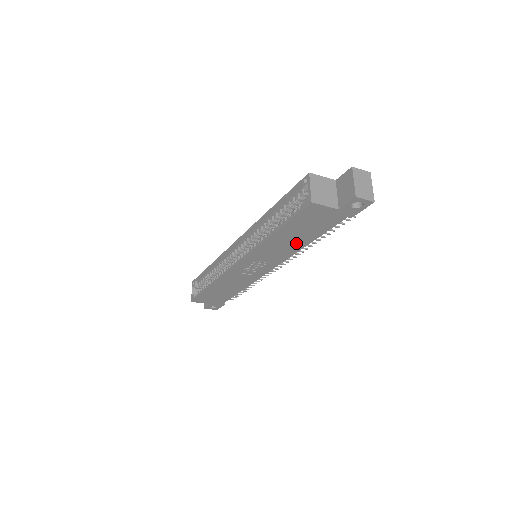
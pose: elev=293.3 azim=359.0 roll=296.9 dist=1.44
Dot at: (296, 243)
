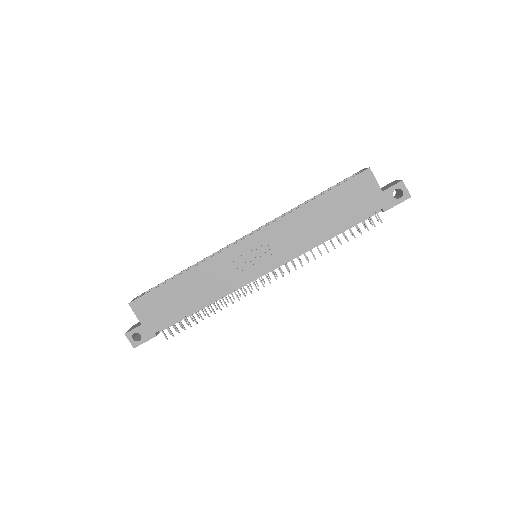
Dot at: (320, 229)
